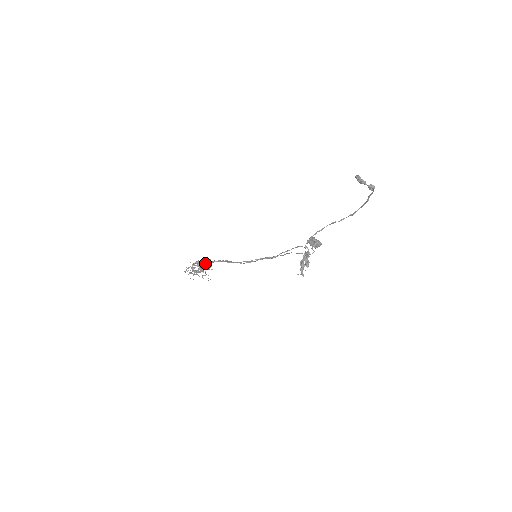
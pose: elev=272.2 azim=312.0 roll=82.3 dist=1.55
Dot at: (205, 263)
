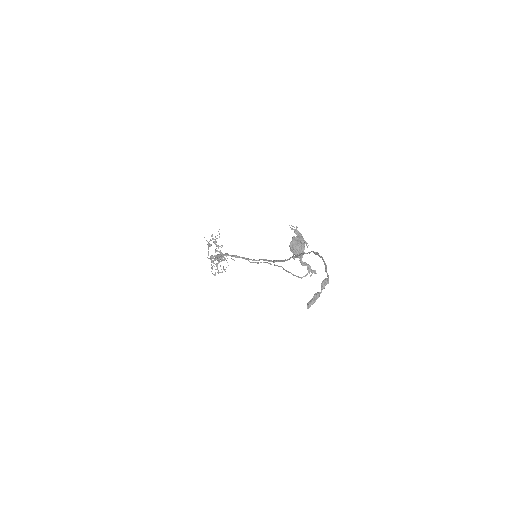
Dot at: (216, 250)
